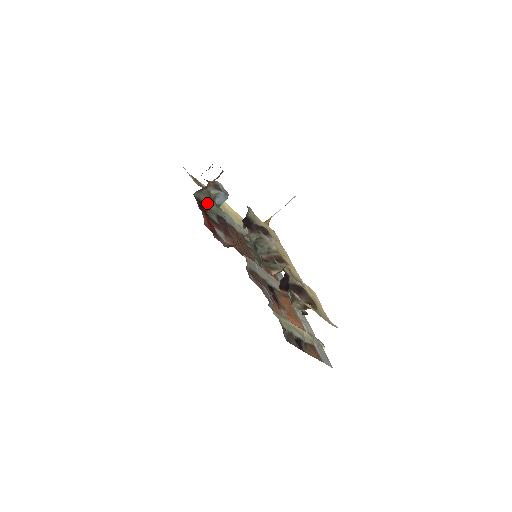
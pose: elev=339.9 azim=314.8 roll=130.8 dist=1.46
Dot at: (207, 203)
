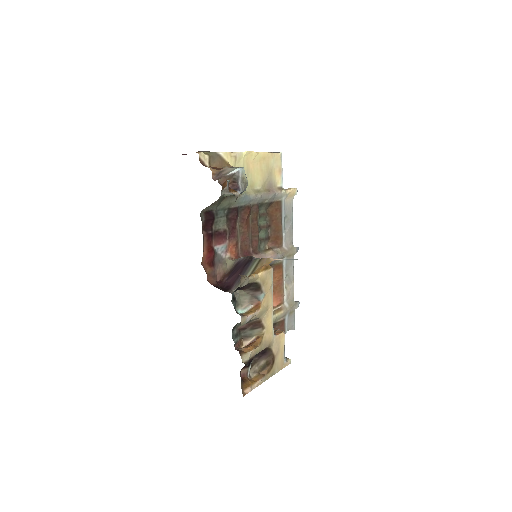
Dot at: (217, 206)
